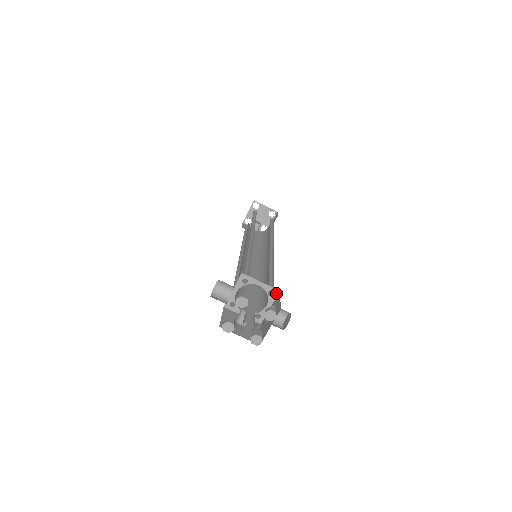
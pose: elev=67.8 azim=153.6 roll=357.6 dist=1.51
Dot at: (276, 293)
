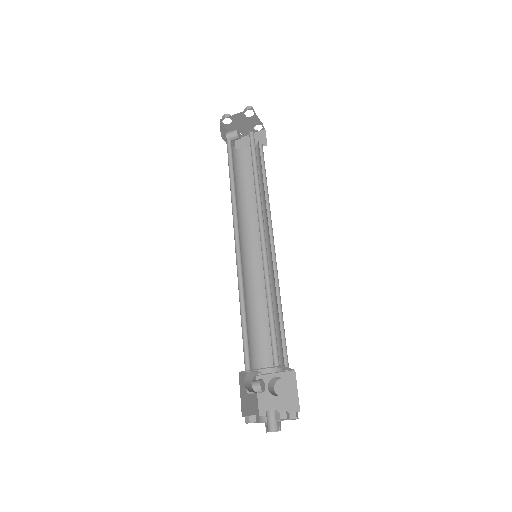
Dot at: (291, 370)
